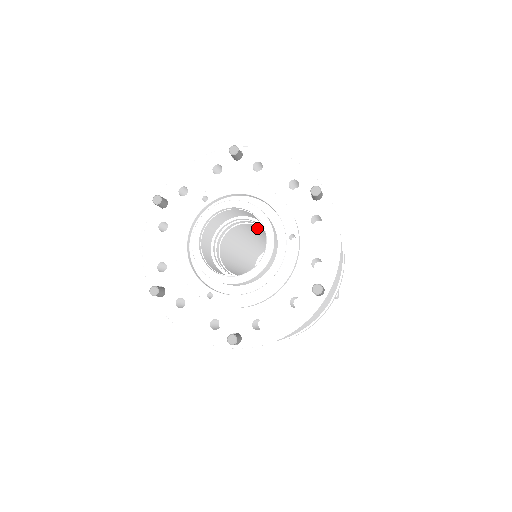
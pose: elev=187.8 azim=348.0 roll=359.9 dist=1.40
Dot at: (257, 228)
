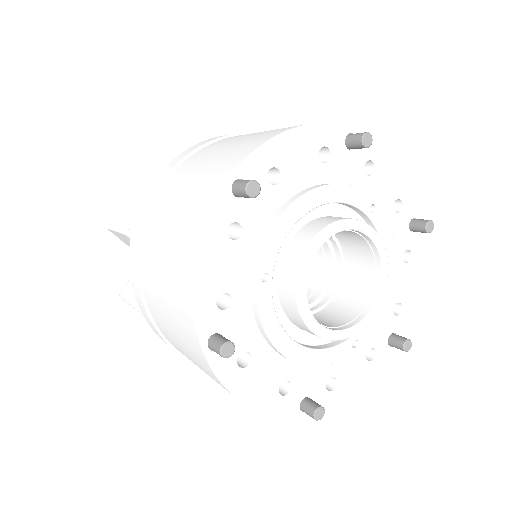
Dot at: occluded
